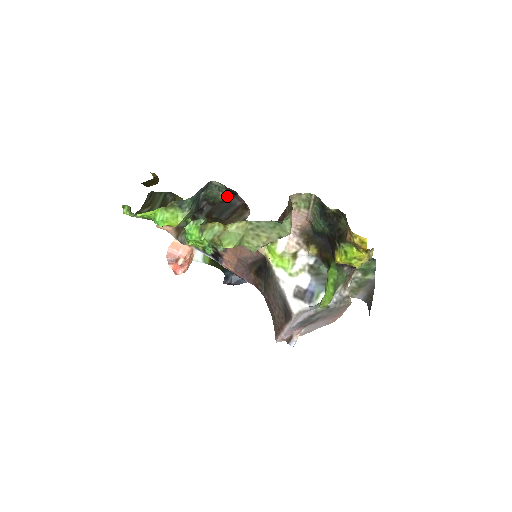
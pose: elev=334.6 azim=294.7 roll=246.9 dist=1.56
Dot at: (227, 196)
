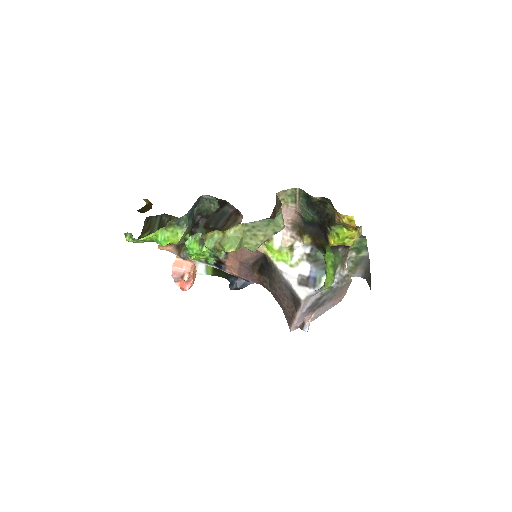
Dot at: (219, 206)
